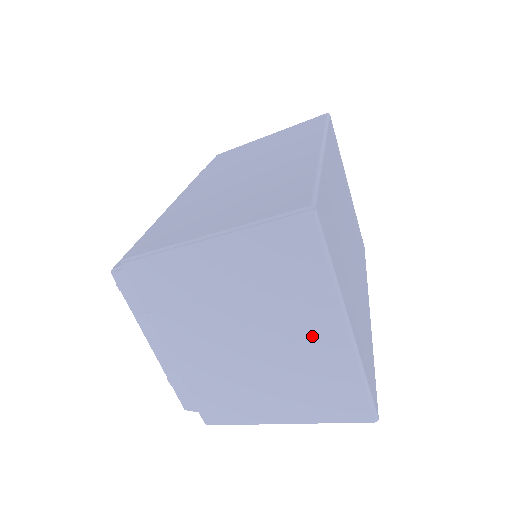
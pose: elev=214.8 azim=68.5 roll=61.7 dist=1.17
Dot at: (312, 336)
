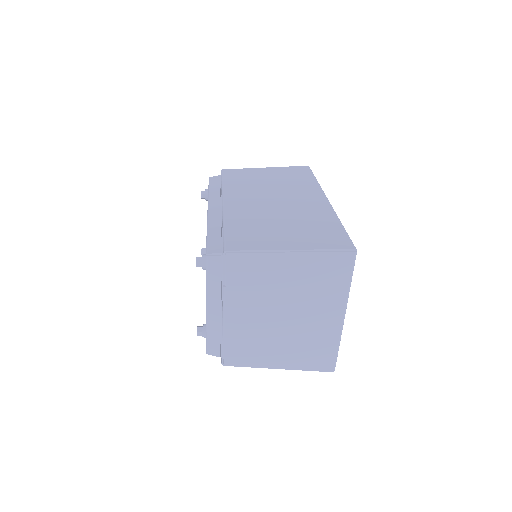
Dot at: (322, 318)
